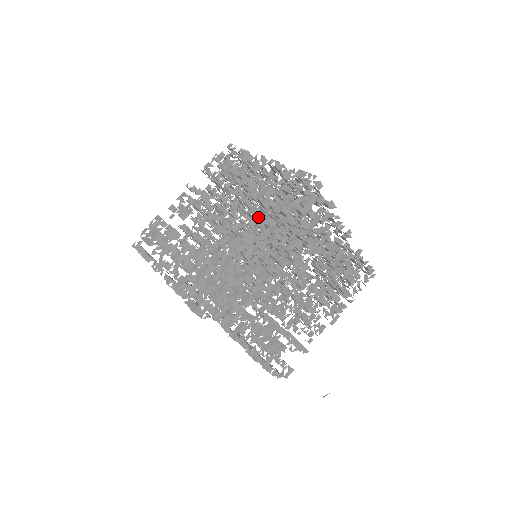
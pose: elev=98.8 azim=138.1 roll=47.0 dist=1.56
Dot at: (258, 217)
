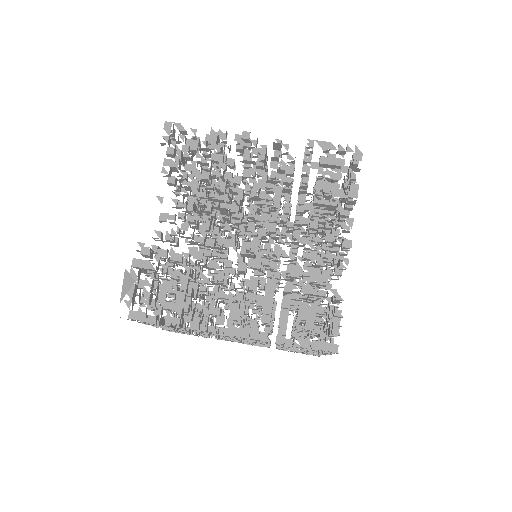
Dot at: occluded
